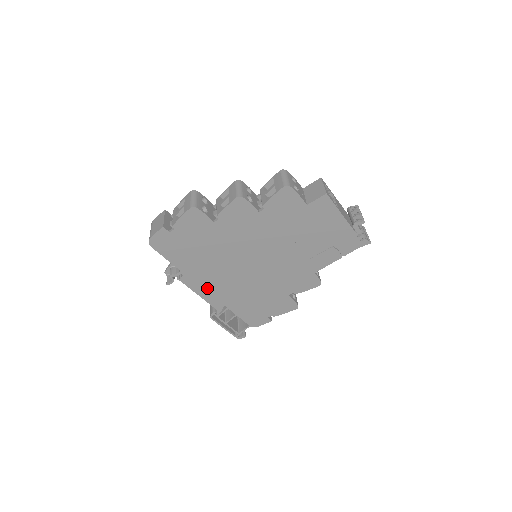
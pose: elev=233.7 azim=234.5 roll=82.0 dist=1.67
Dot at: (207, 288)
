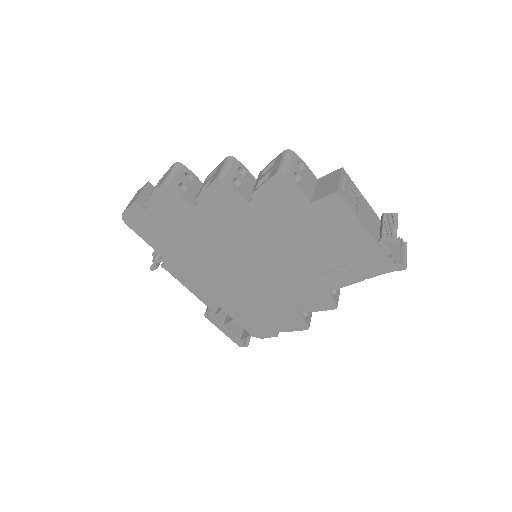
Dot at: (196, 283)
